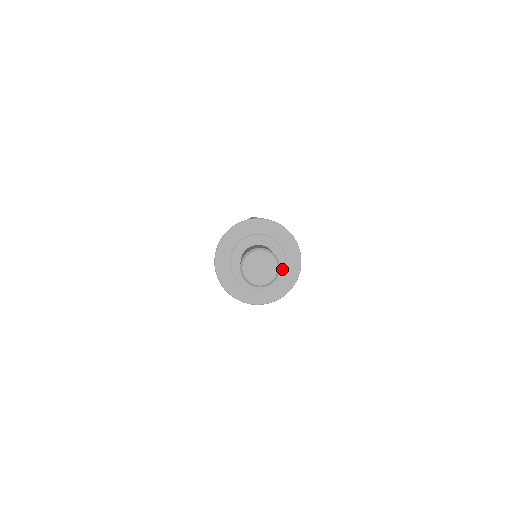
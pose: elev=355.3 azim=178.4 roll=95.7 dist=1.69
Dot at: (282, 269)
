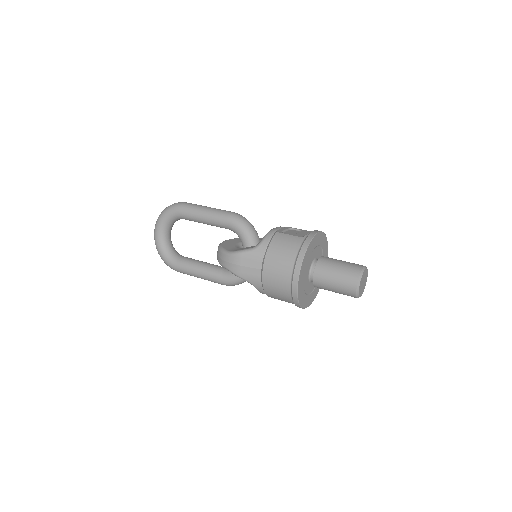
Dot at: occluded
